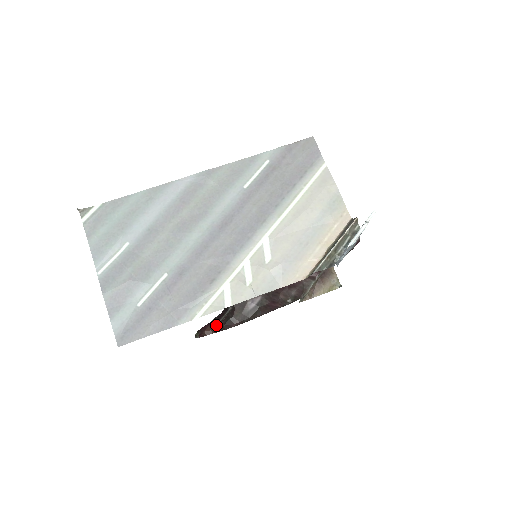
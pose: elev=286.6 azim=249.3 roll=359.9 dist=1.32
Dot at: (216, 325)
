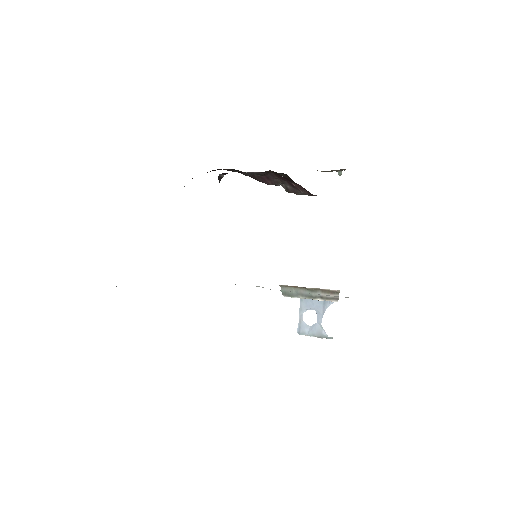
Dot at: occluded
